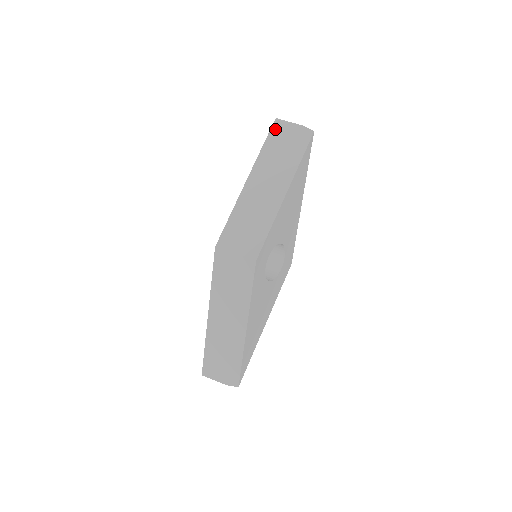
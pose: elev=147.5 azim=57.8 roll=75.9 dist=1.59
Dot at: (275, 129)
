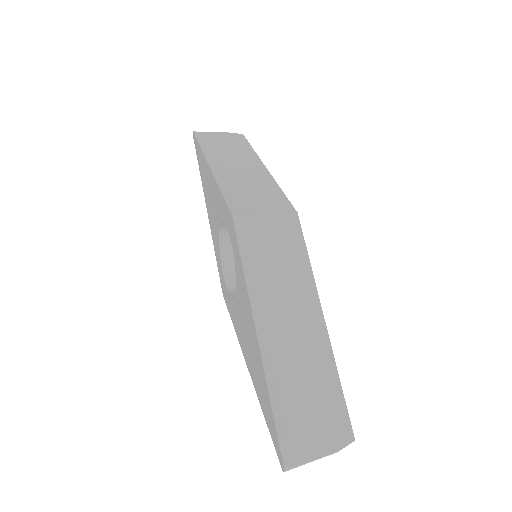
Dot at: (201, 136)
